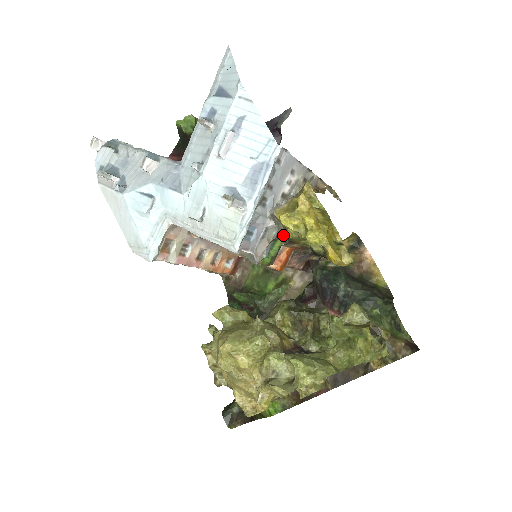
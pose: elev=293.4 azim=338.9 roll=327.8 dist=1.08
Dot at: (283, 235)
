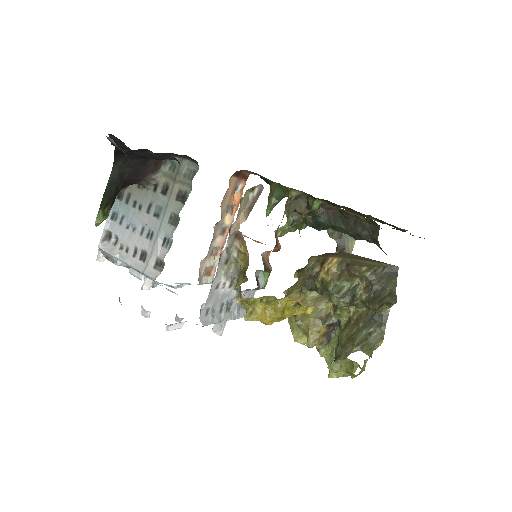
Dot at: occluded
